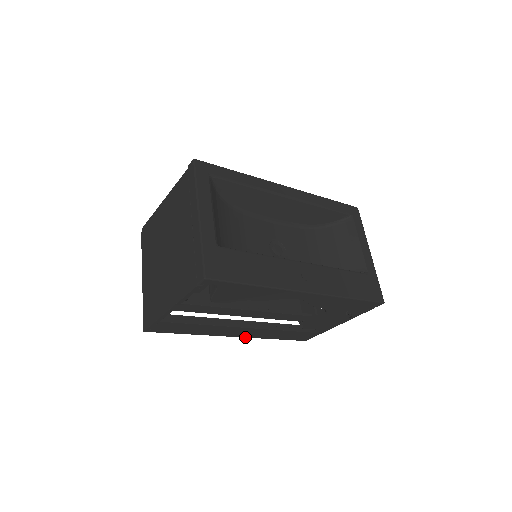
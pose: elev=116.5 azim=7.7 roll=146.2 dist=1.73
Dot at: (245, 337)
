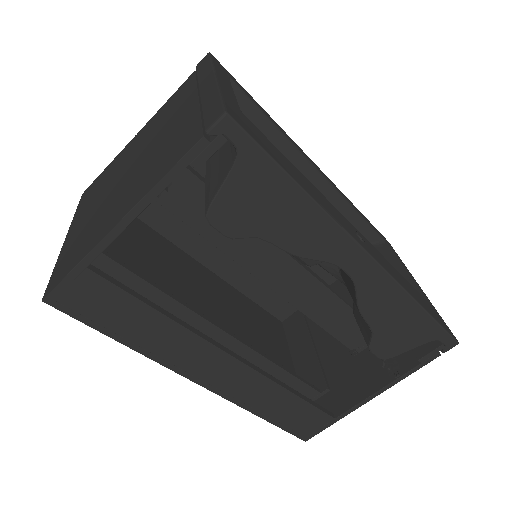
Dot at: (217, 393)
